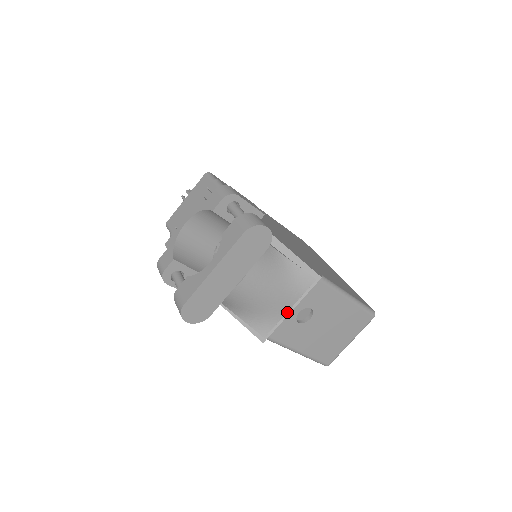
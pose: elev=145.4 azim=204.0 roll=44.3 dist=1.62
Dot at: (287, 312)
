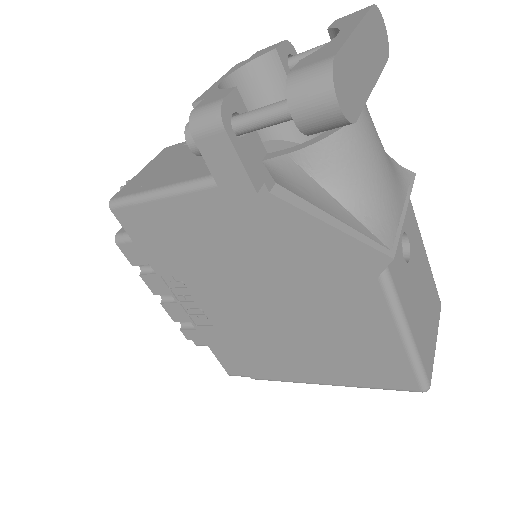
Dot at: (401, 213)
